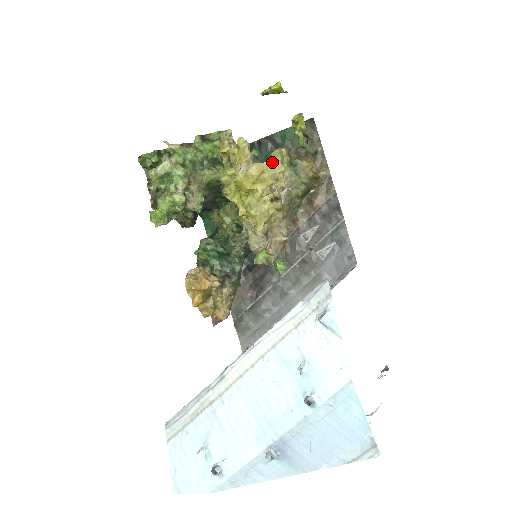
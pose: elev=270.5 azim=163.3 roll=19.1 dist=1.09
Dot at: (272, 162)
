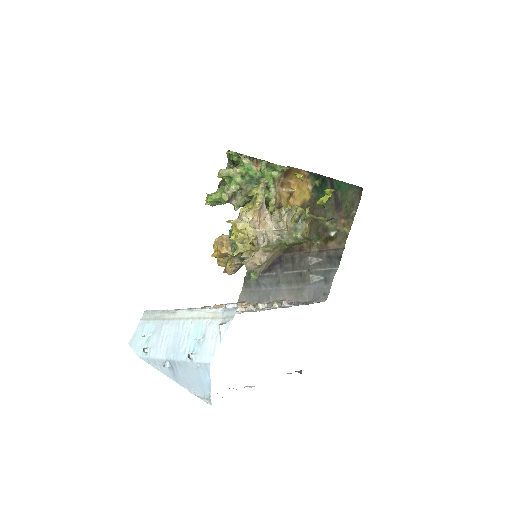
Dot at: (291, 211)
